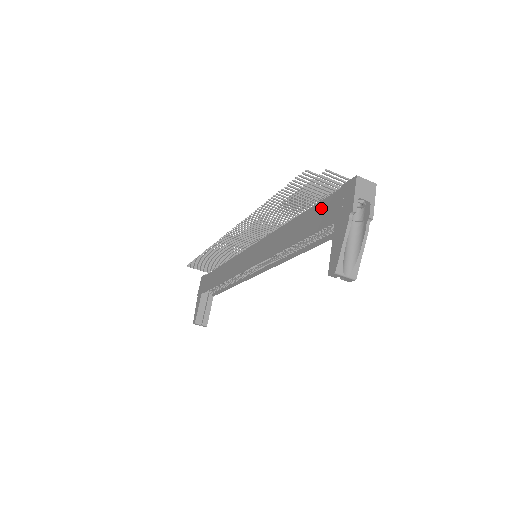
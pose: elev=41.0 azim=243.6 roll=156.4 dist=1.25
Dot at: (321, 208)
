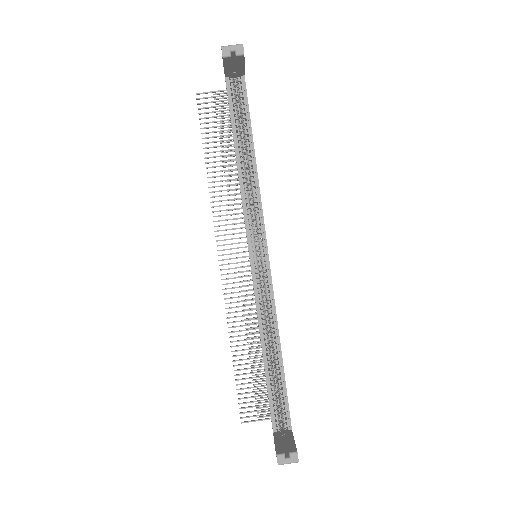
Dot at: occluded
